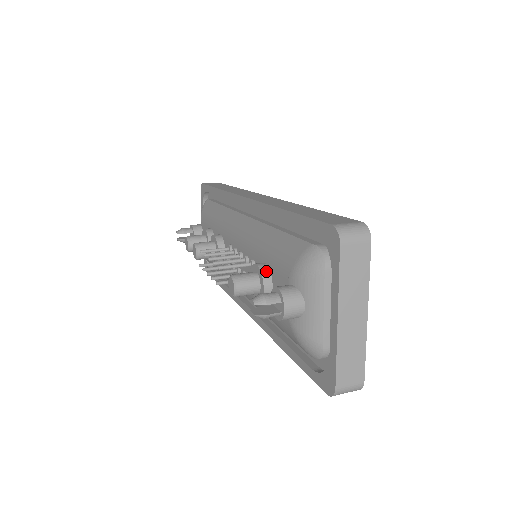
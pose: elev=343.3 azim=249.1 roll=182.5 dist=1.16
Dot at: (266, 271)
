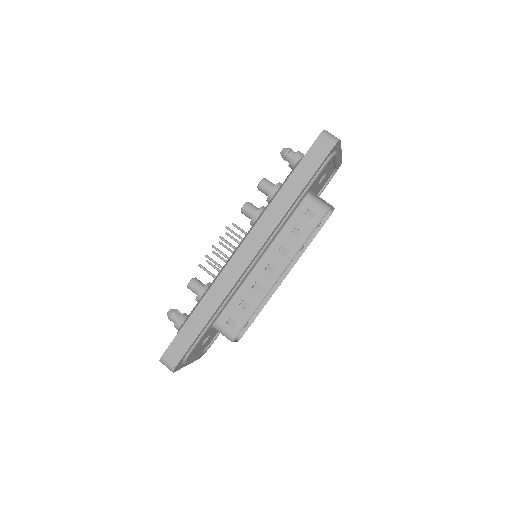
Dot at: (198, 300)
